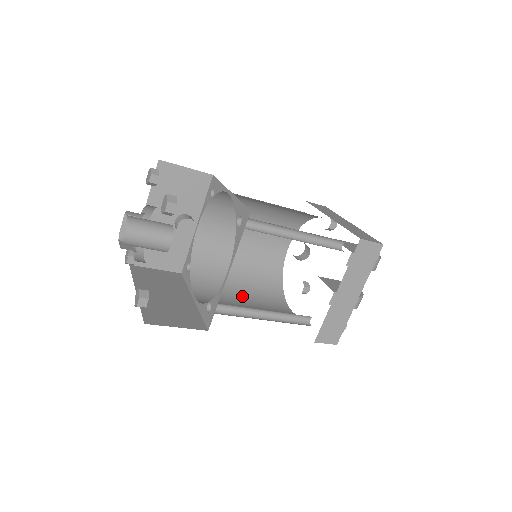
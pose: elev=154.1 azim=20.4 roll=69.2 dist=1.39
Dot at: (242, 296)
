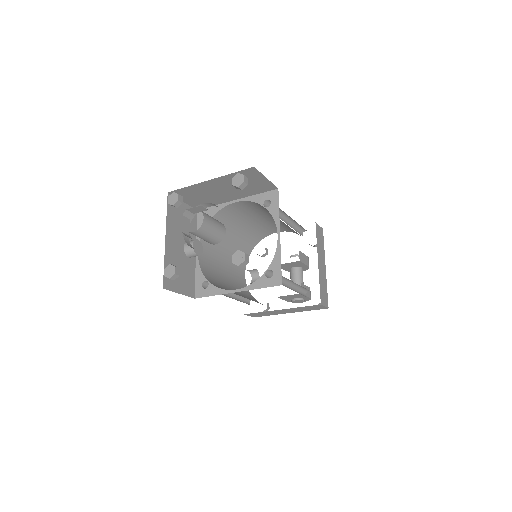
Dot at: occluded
